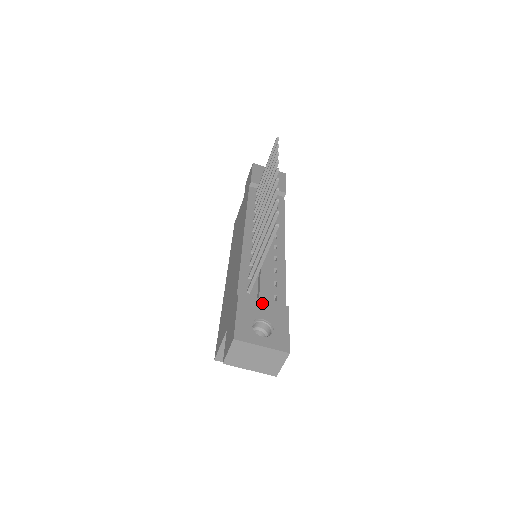
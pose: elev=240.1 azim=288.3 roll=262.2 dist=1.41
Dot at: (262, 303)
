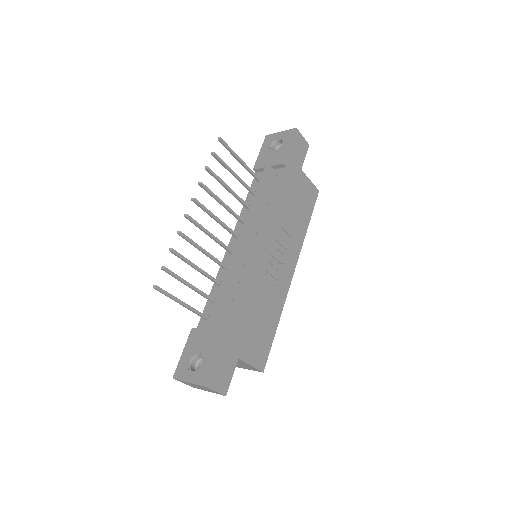
Dot at: (204, 334)
